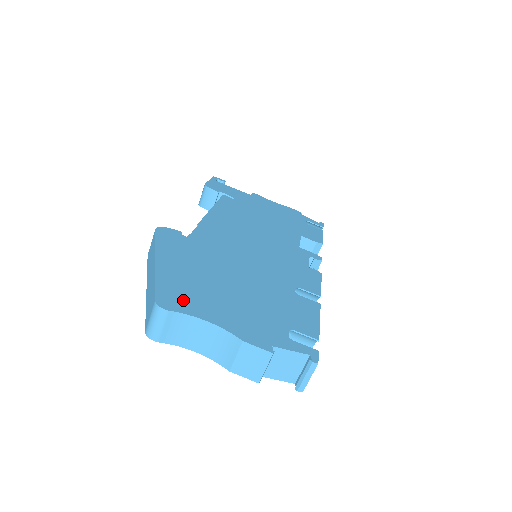
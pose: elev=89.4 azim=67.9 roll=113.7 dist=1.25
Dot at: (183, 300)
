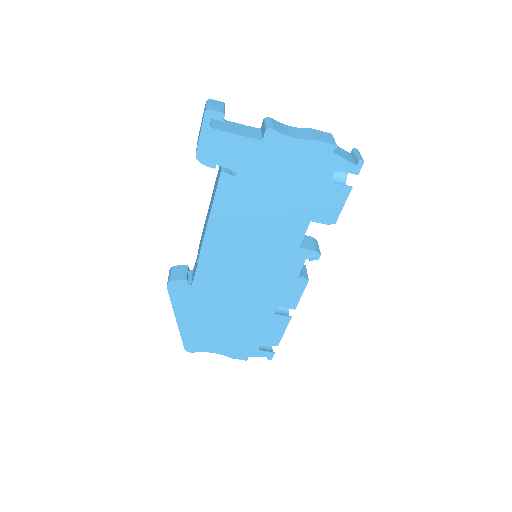
Dot at: (198, 344)
